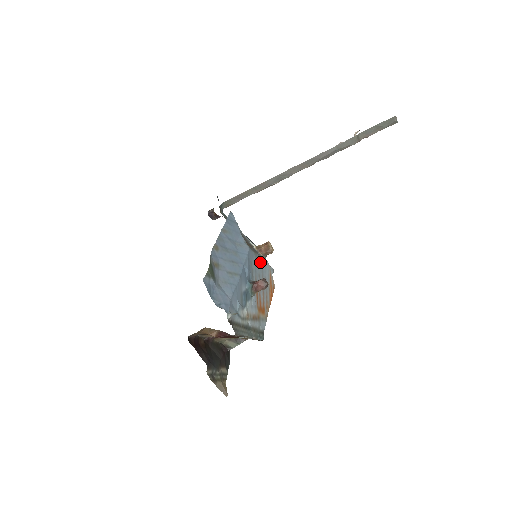
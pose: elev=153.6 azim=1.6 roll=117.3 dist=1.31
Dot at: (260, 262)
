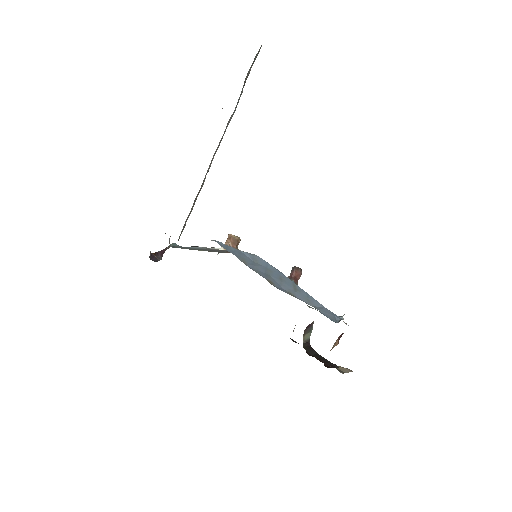
Dot at: occluded
